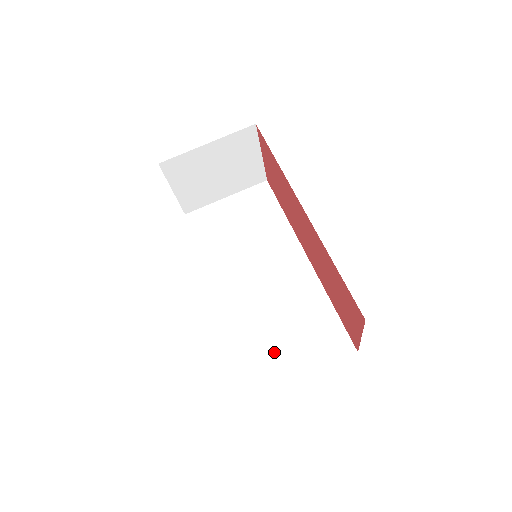
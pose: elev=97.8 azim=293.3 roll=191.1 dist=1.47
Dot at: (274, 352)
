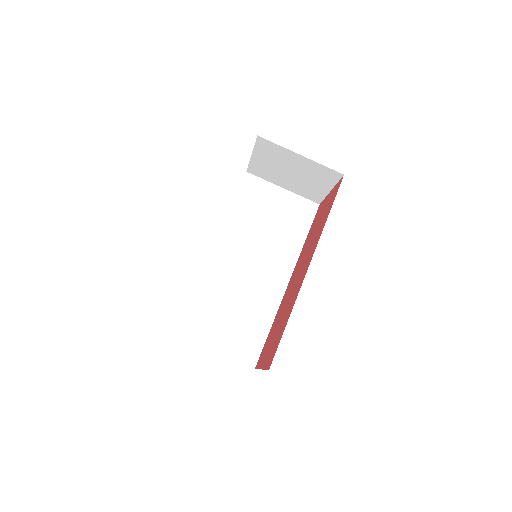
Dot at: (209, 319)
